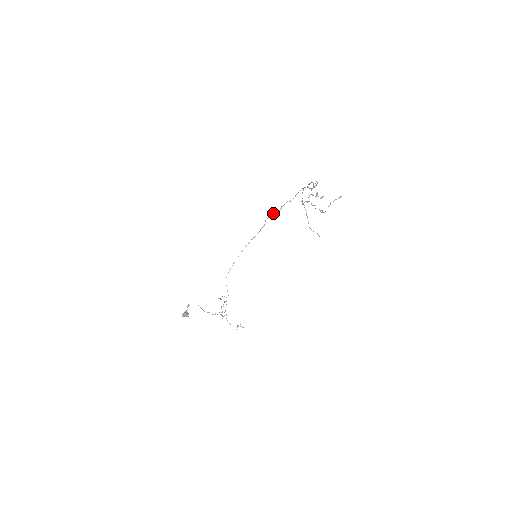
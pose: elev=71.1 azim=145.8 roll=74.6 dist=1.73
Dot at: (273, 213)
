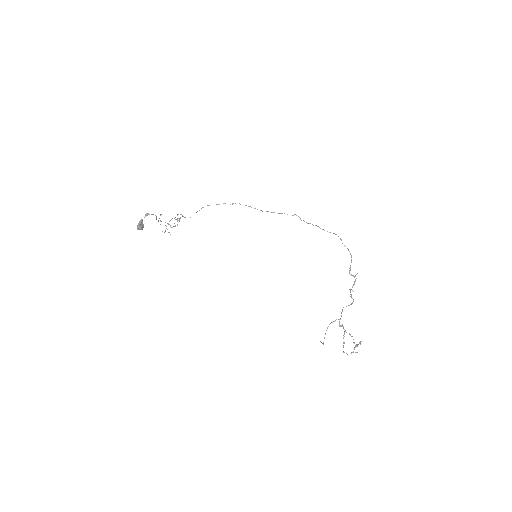
Dot at: (298, 216)
